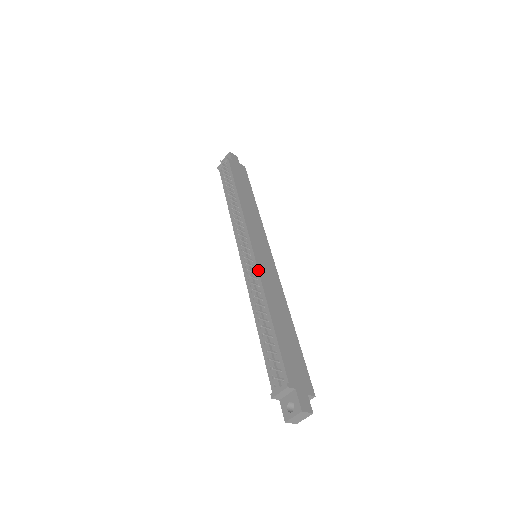
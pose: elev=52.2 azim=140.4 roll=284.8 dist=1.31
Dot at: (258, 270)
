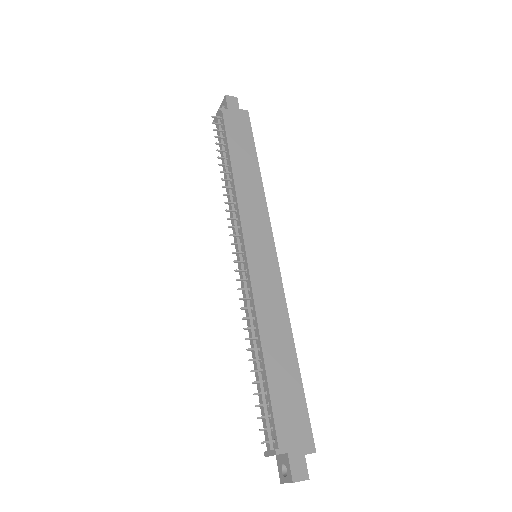
Dot at: (251, 287)
